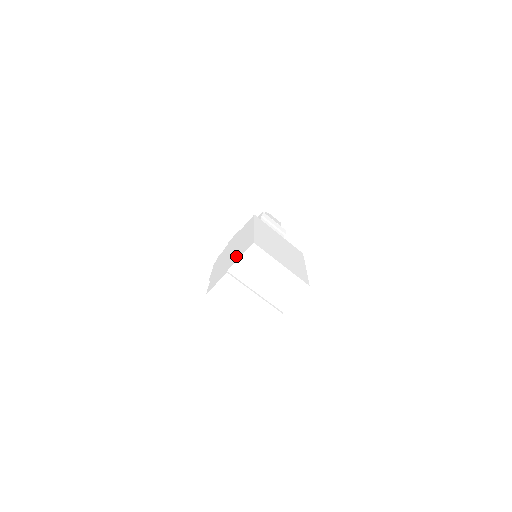
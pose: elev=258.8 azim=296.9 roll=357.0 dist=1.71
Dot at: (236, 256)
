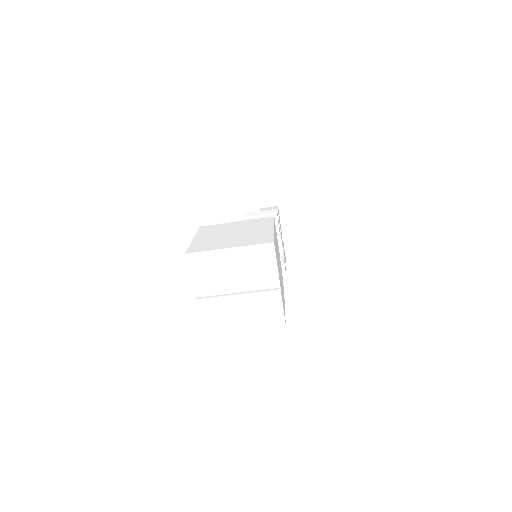
Dot at: occluded
